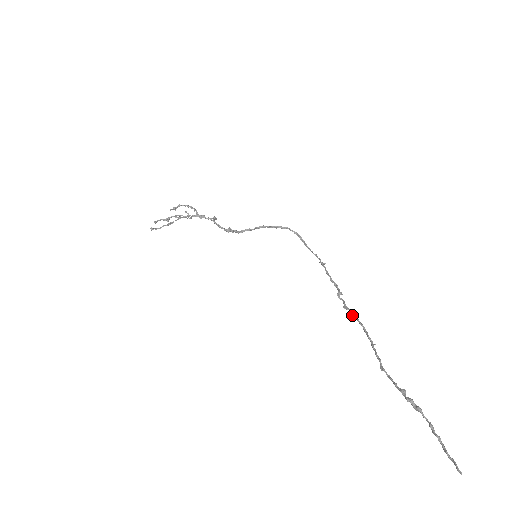
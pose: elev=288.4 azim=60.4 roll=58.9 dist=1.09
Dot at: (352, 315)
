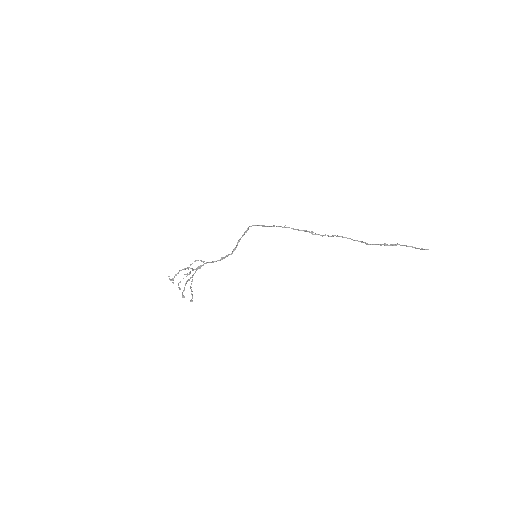
Dot at: (329, 236)
